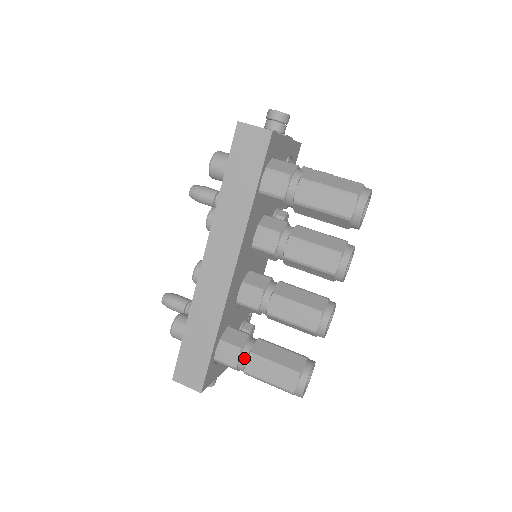
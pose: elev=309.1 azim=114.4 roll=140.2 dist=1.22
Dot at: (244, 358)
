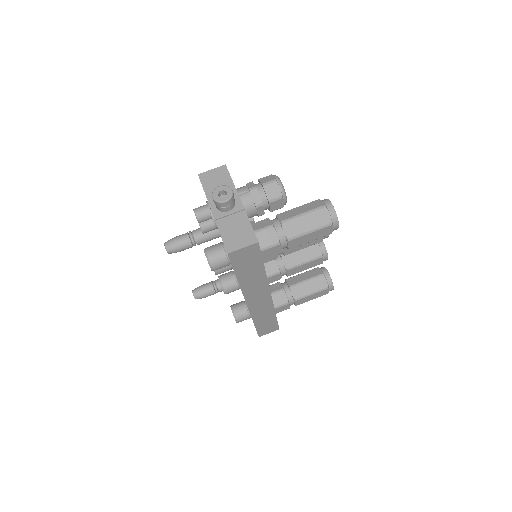
Dot at: (292, 303)
